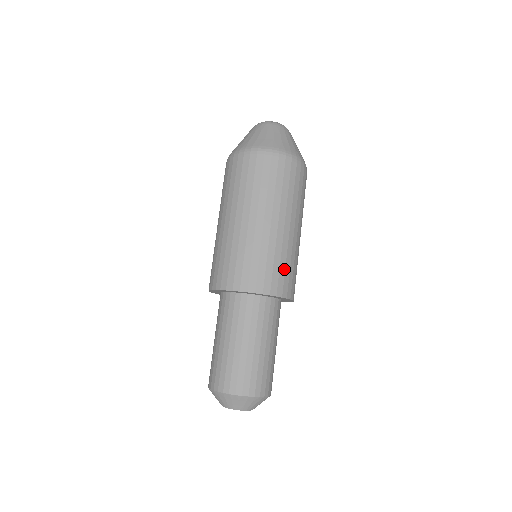
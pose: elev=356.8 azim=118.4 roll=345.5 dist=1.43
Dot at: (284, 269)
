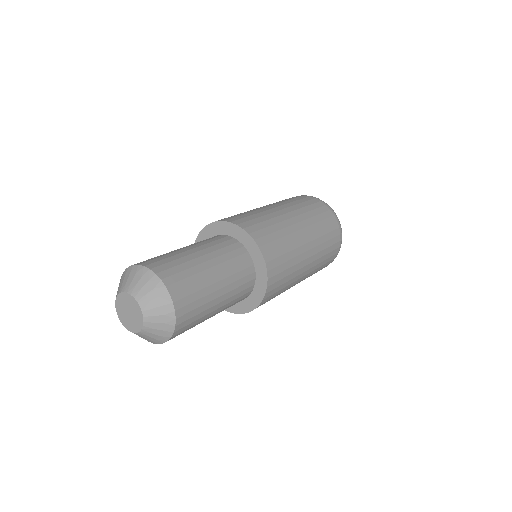
Dot at: (276, 238)
